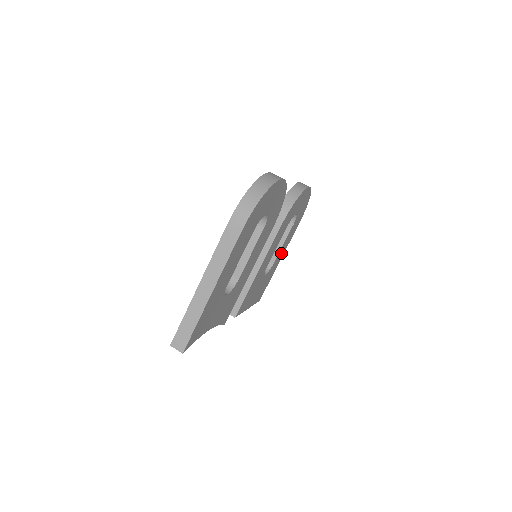
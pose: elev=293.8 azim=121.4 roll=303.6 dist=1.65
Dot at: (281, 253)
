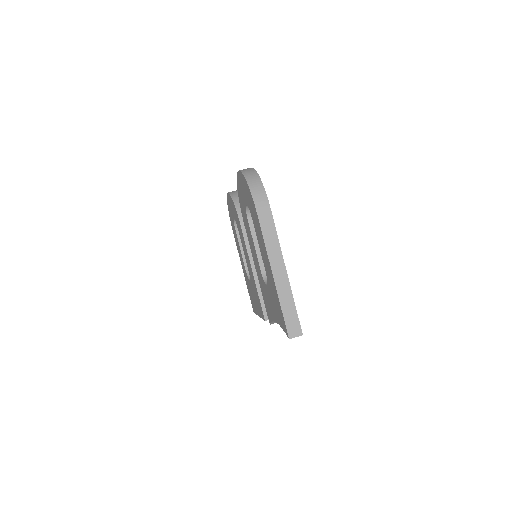
Dot at: occluded
